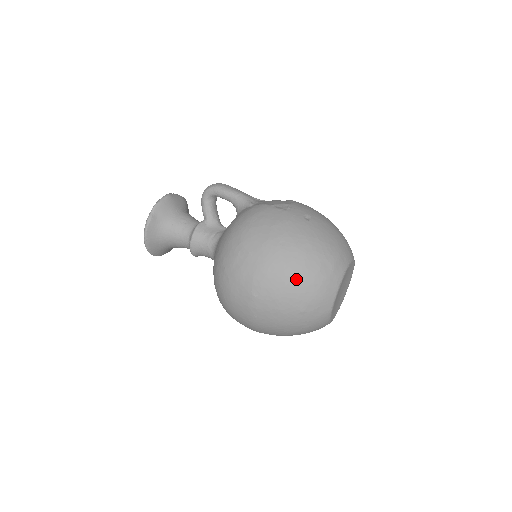
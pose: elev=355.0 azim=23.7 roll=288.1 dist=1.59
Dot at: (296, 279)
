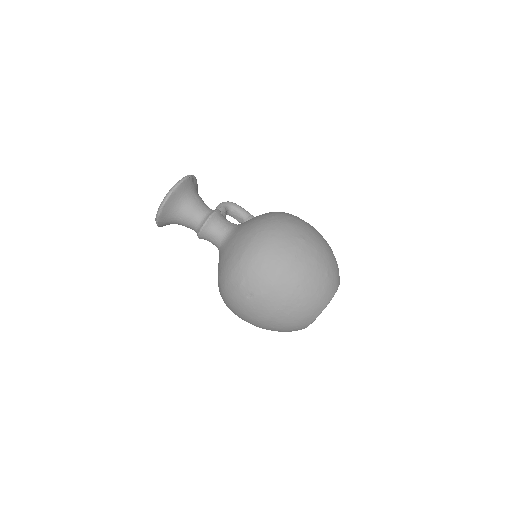
Dot at: (329, 251)
